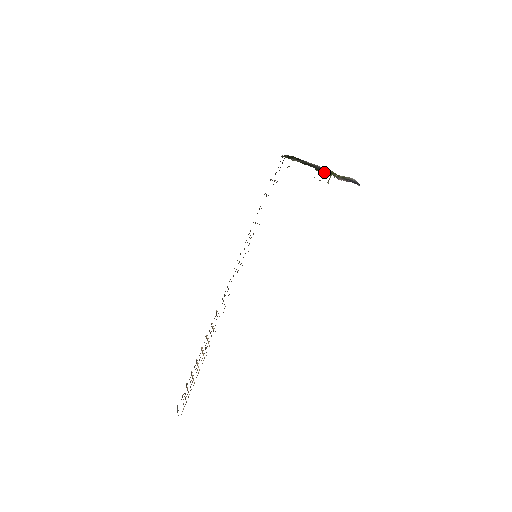
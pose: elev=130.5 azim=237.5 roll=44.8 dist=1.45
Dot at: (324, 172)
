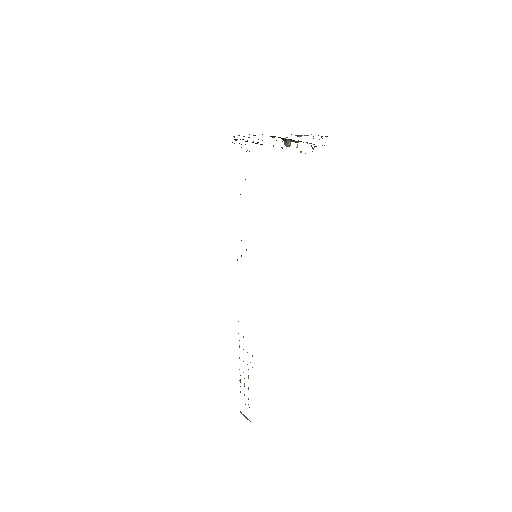
Dot at: (288, 141)
